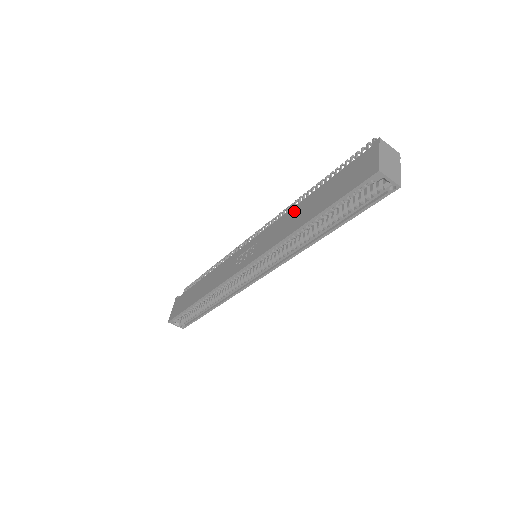
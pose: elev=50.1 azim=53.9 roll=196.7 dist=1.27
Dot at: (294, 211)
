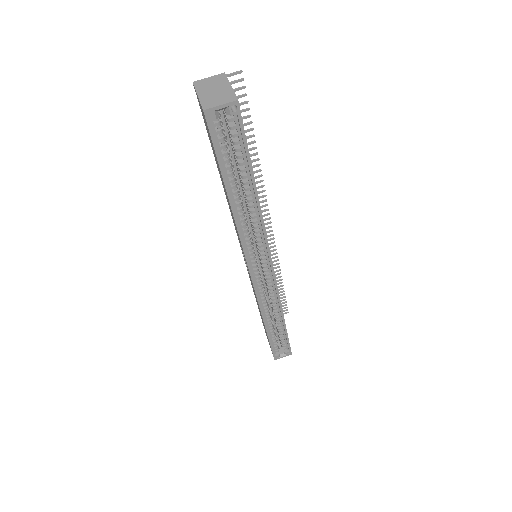
Dot at: occluded
